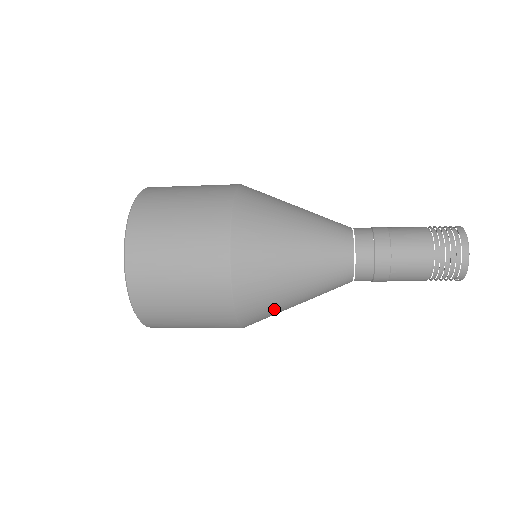
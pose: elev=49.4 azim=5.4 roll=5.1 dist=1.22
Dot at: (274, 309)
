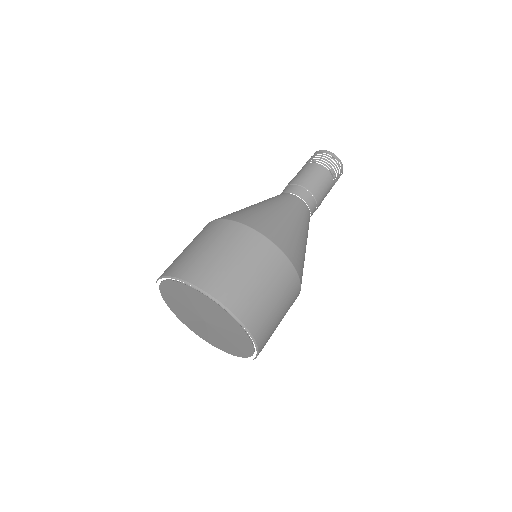
Dot at: (293, 238)
